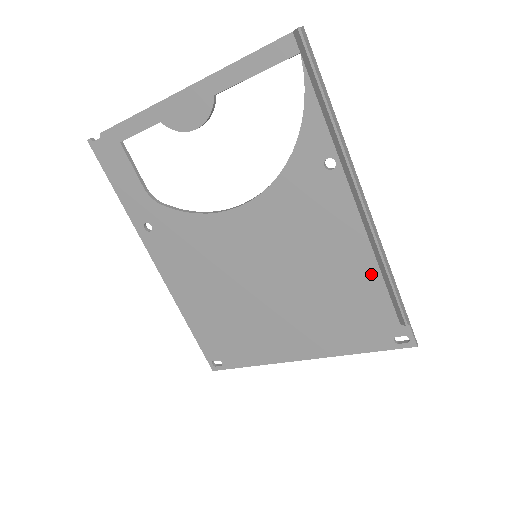
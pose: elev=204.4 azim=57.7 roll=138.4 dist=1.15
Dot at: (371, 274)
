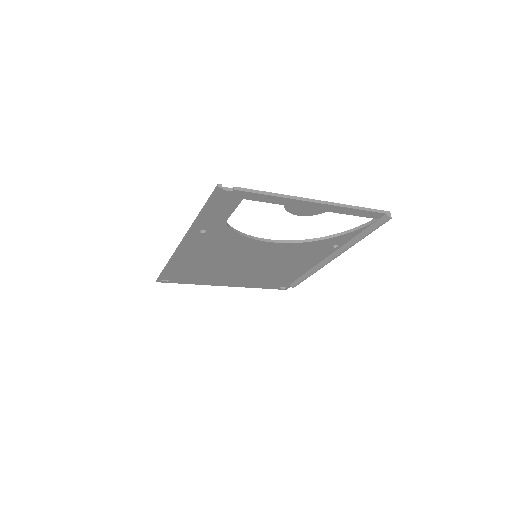
Dot at: (301, 273)
